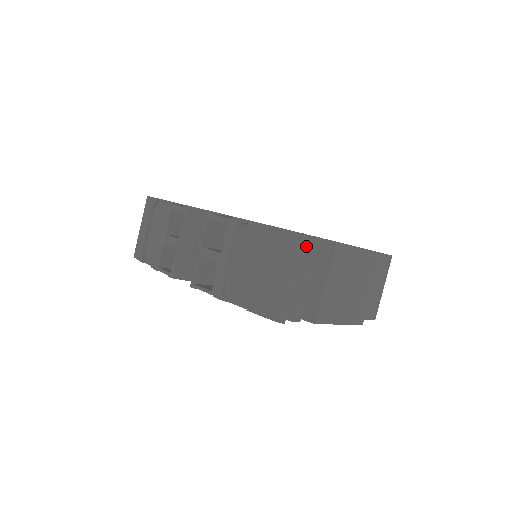
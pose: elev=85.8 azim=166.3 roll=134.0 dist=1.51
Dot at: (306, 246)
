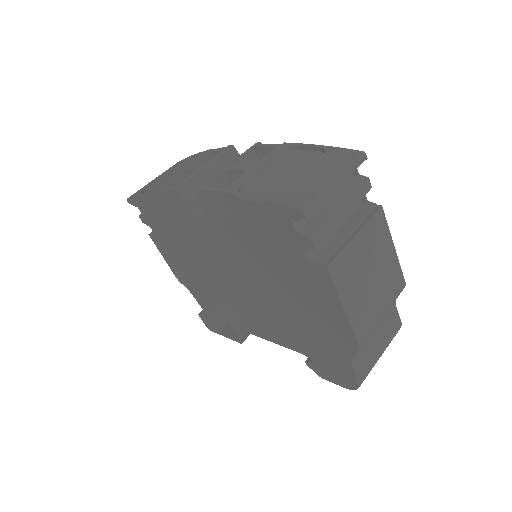
Dot at: (355, 182)
